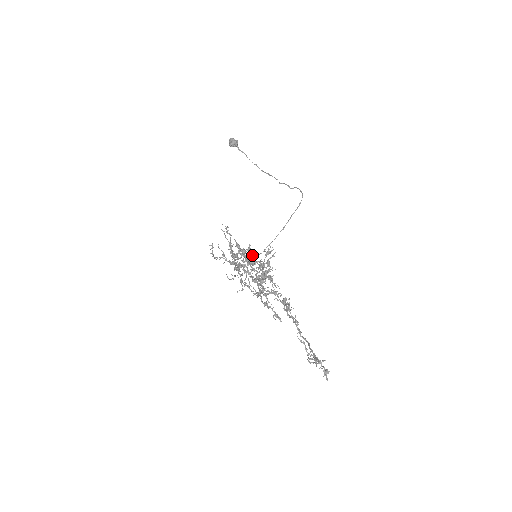
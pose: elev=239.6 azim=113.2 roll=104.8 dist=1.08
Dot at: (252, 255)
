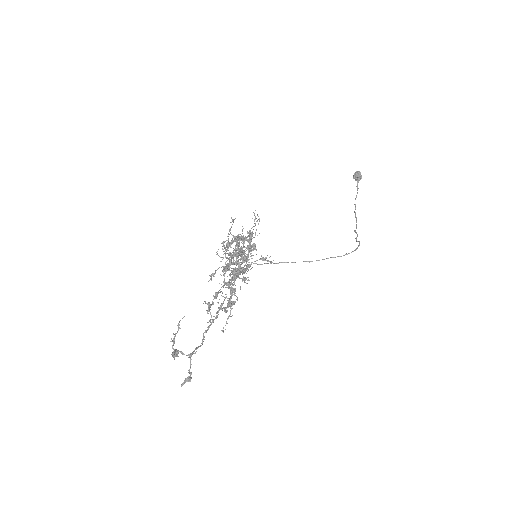
Dot at: (249, 249)
